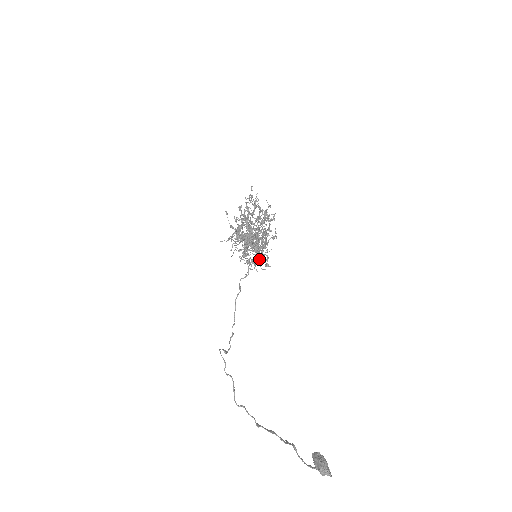
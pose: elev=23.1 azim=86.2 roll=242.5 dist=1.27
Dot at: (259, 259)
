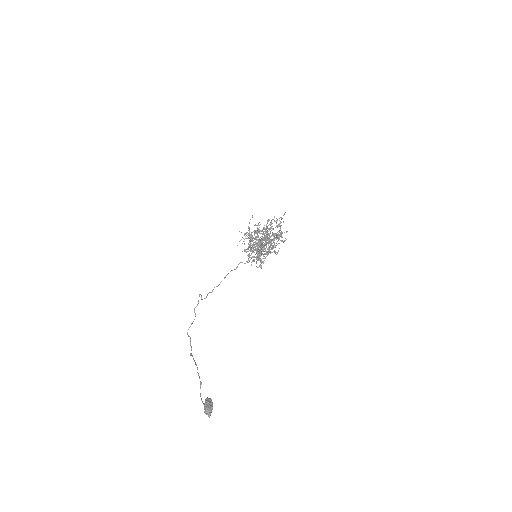
Dot at: (258, 259)
